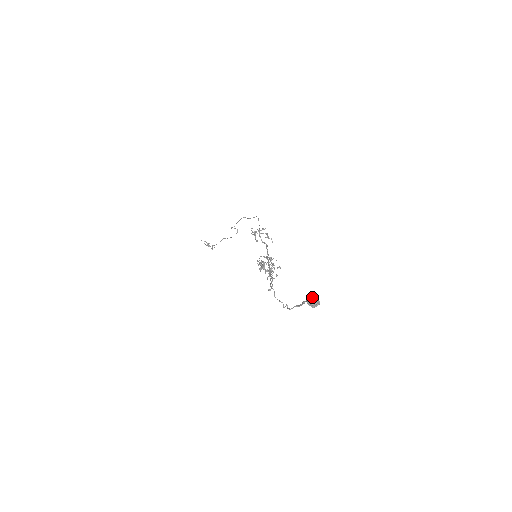
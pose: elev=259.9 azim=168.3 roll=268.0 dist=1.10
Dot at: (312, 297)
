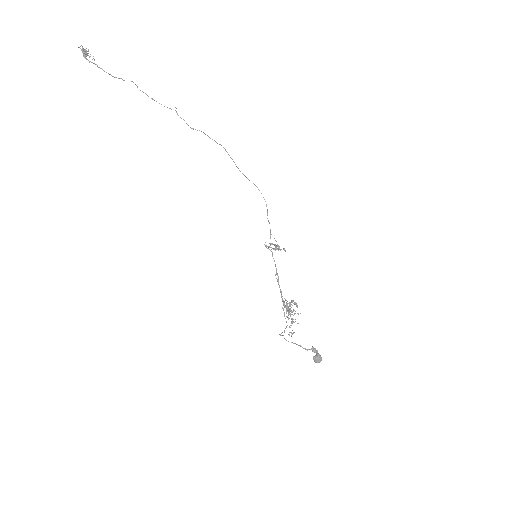
Dot at: occluded
